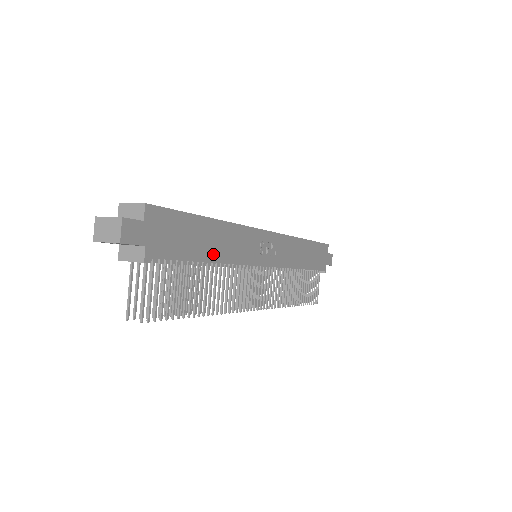
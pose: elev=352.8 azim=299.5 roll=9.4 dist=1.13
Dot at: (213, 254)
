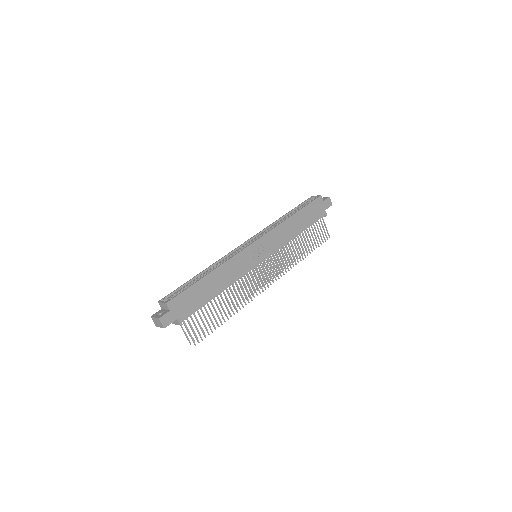
Dot at: (219, 289)
